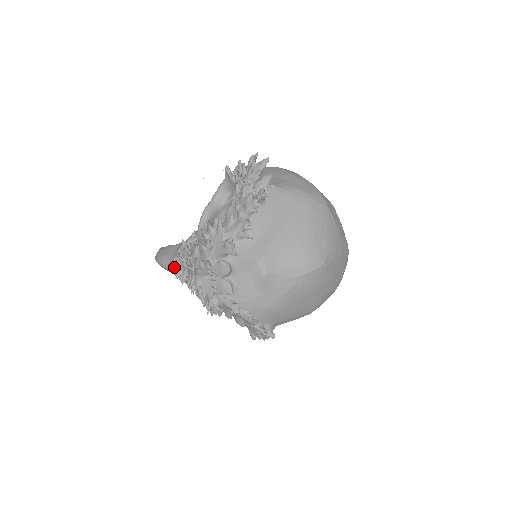
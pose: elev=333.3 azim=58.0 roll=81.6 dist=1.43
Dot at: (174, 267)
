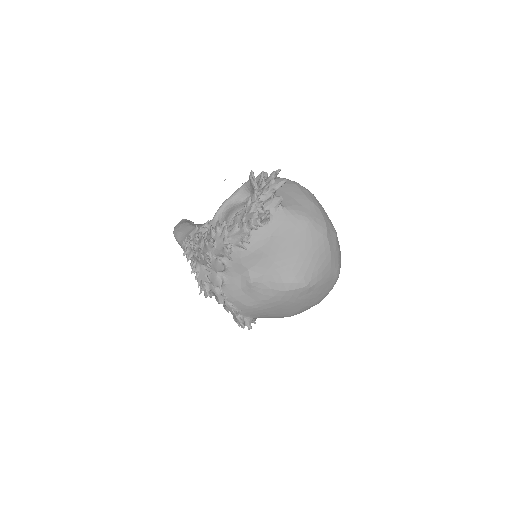
Dot at: (184, 246)
